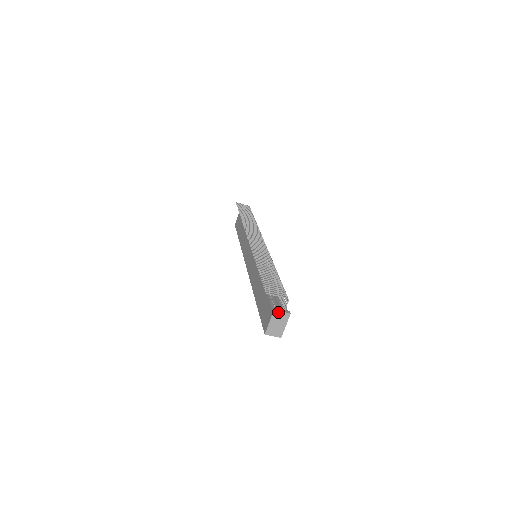
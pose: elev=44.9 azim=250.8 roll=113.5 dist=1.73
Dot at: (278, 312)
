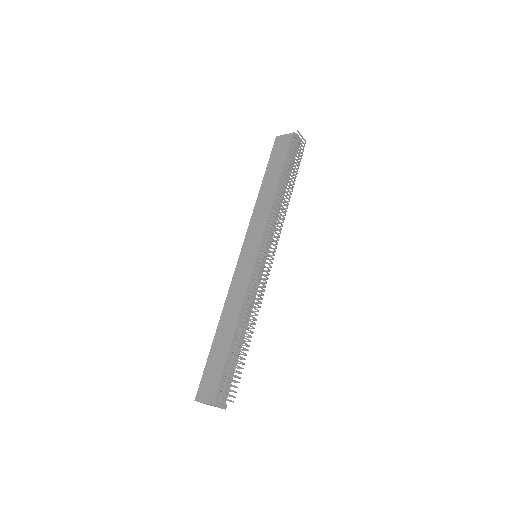
Dot at: occluded
